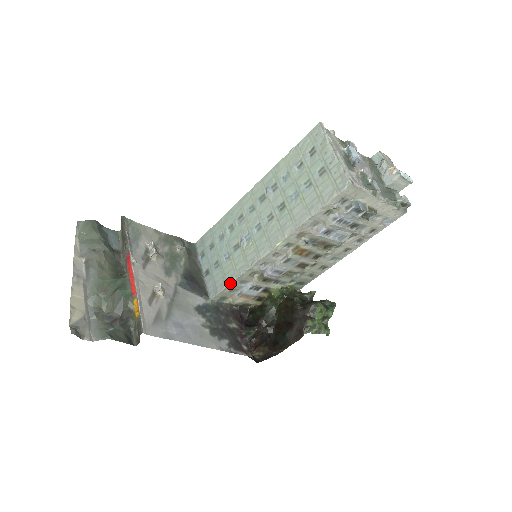
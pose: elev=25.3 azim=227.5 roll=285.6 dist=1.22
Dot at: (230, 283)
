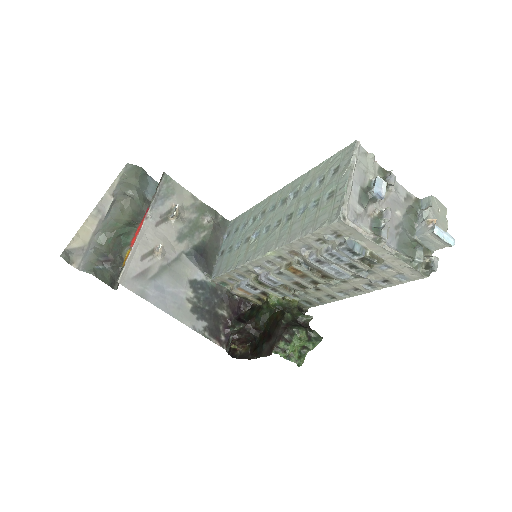
Dot at: (227, 271)
